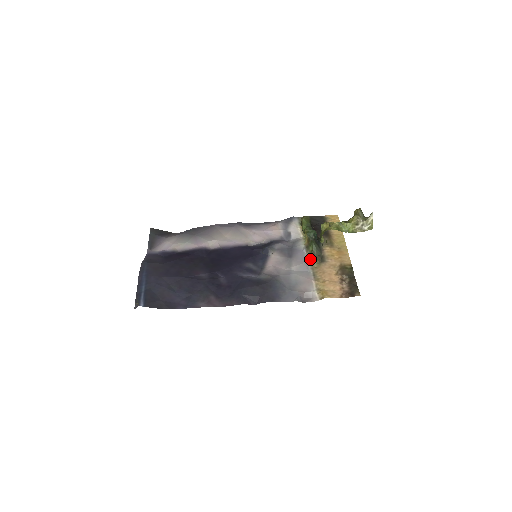
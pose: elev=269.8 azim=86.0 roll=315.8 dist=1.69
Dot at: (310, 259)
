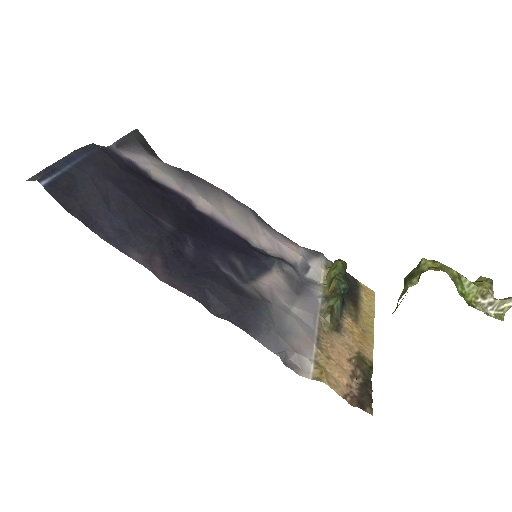
Dot at: (323, 315)
